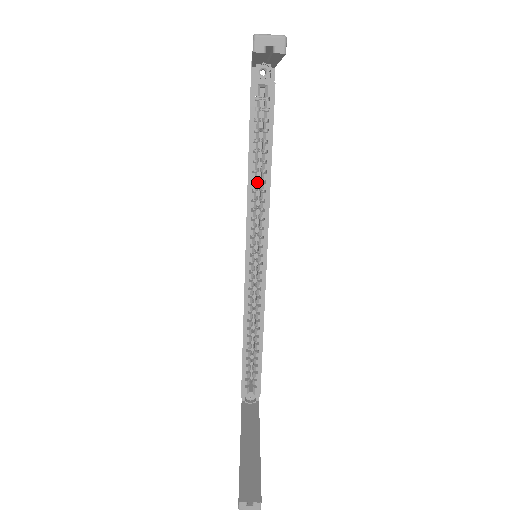
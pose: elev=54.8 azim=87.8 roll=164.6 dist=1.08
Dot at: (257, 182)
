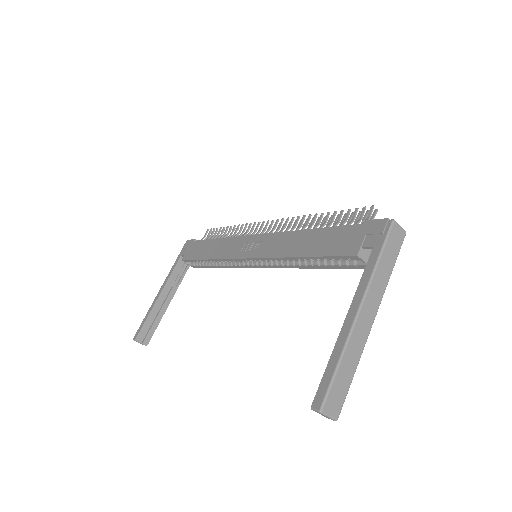
Dot at: occluded
